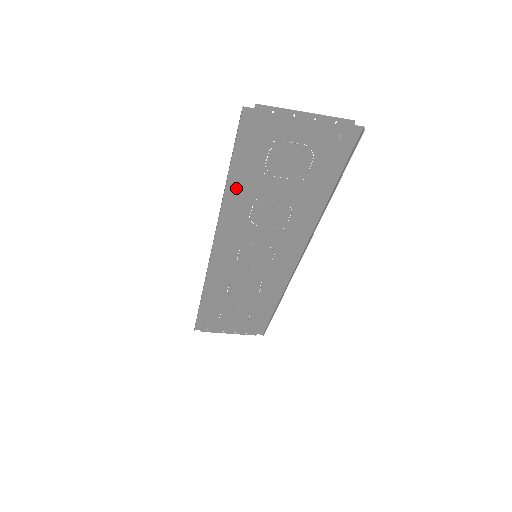
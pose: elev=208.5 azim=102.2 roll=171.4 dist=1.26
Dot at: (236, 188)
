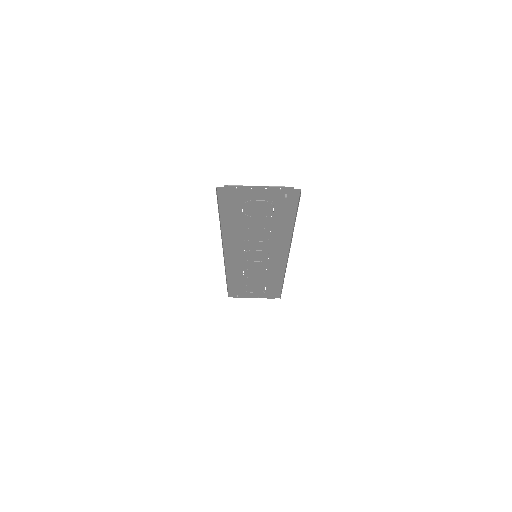
Dot at: (228, 224)
